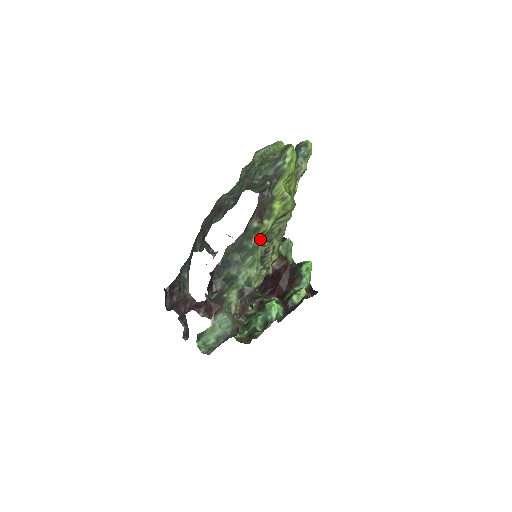
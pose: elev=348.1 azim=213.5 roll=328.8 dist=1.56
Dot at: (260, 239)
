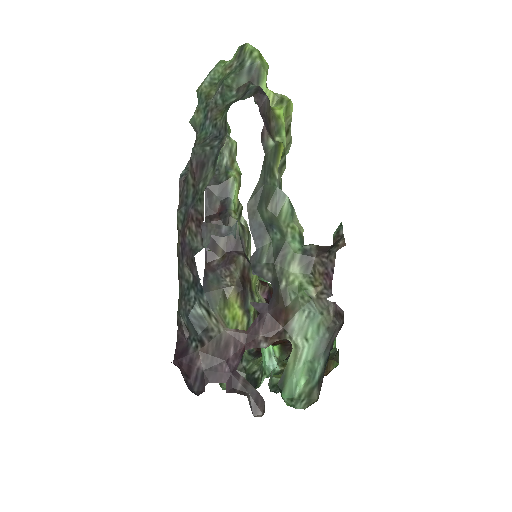
Dot at: (281, 172)
